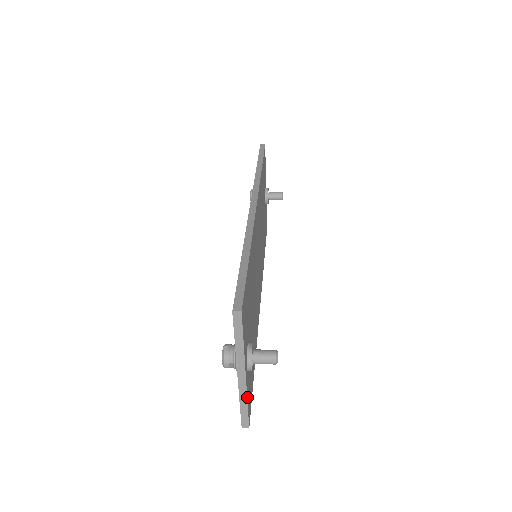
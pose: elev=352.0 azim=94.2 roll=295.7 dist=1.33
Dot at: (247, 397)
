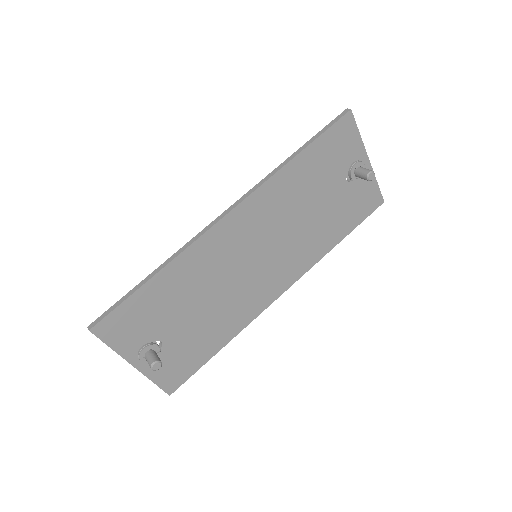
Dot at: (150, 378)
